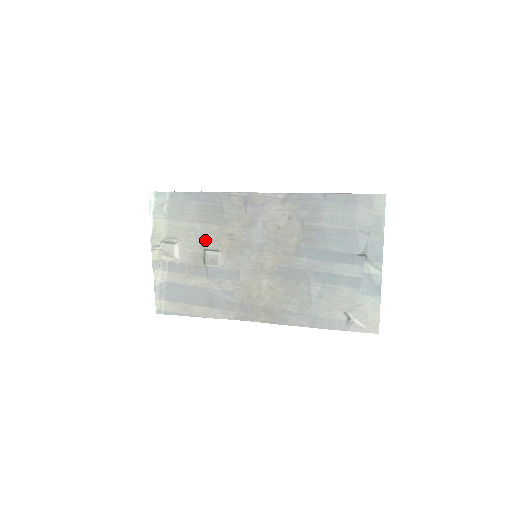
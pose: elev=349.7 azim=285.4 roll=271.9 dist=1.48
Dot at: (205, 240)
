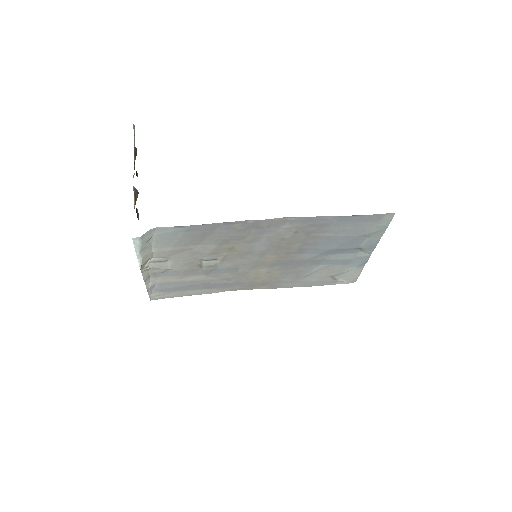
Dot at: (202, 255)
